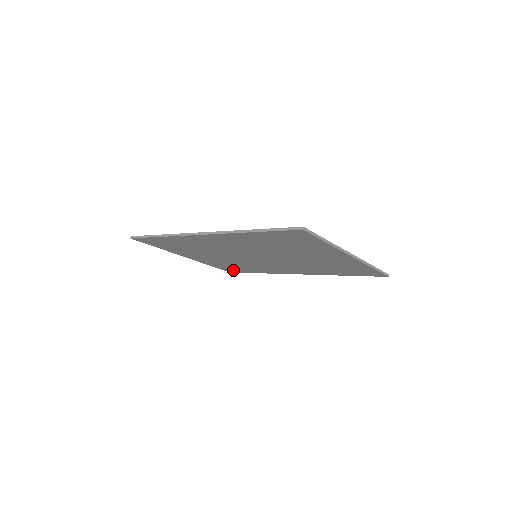
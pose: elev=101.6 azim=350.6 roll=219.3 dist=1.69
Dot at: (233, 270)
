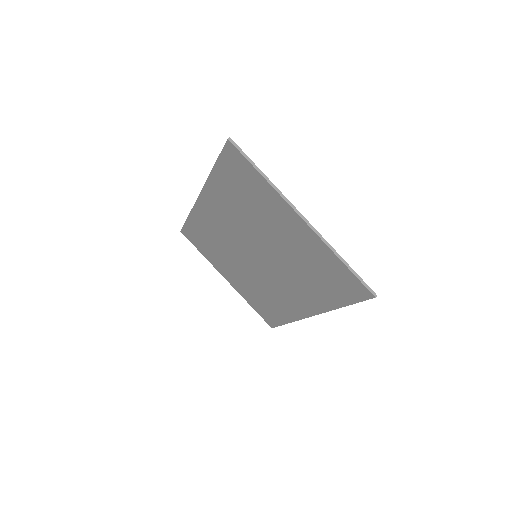
Dot at: (270, 318)
